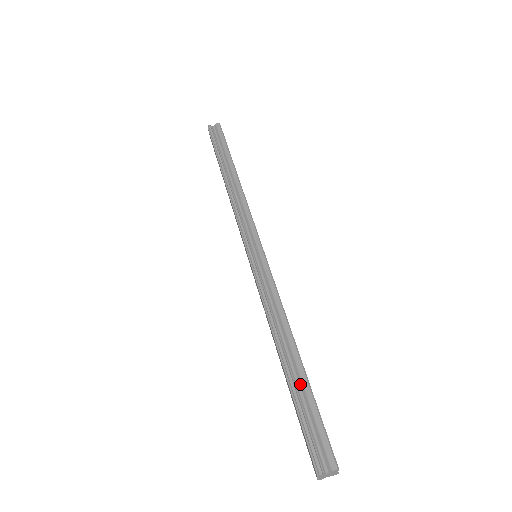
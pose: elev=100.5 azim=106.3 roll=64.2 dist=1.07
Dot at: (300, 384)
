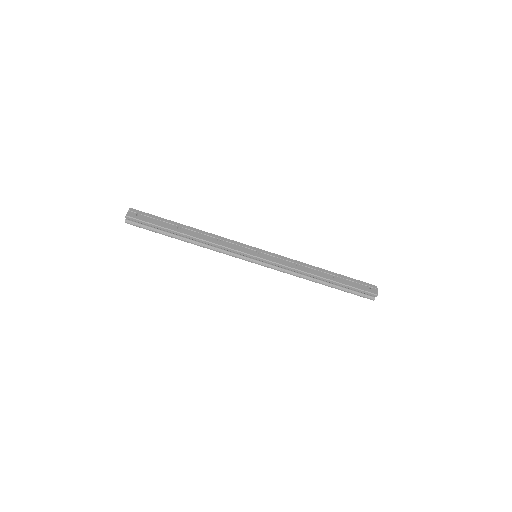
Dot at: (338, 285)
